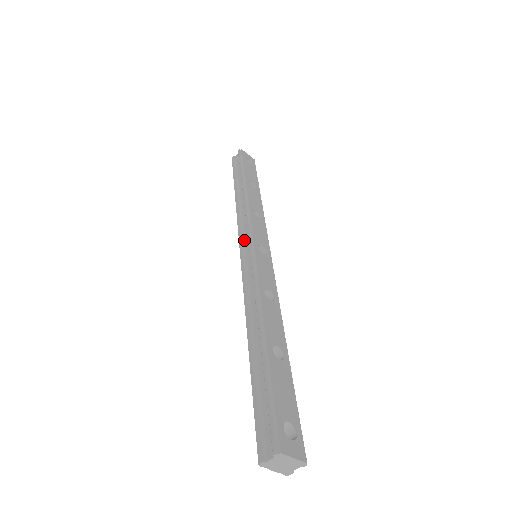
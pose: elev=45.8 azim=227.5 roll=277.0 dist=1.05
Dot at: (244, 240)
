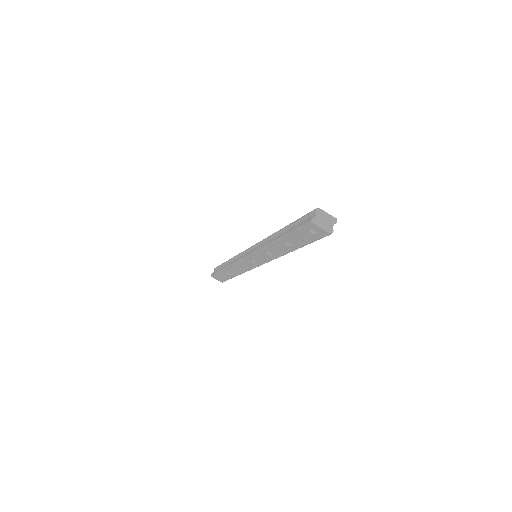
Dot at: occluded
